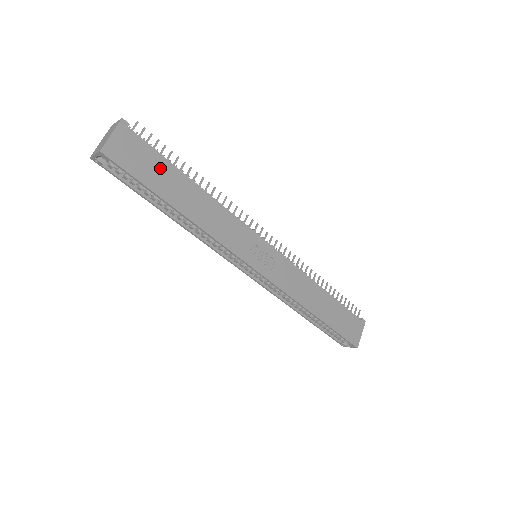
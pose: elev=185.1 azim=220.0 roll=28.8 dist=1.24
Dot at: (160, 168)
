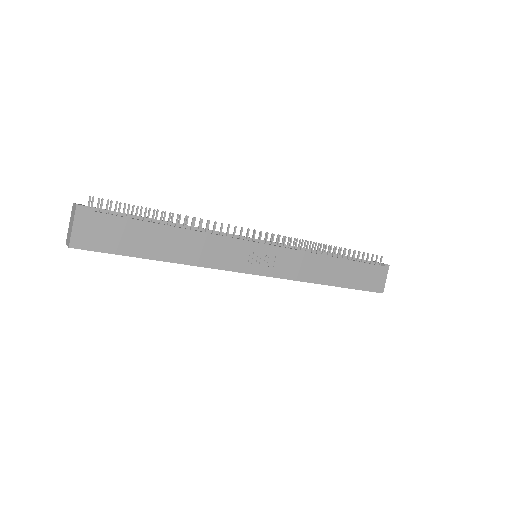
Dot at: (131, 231)
